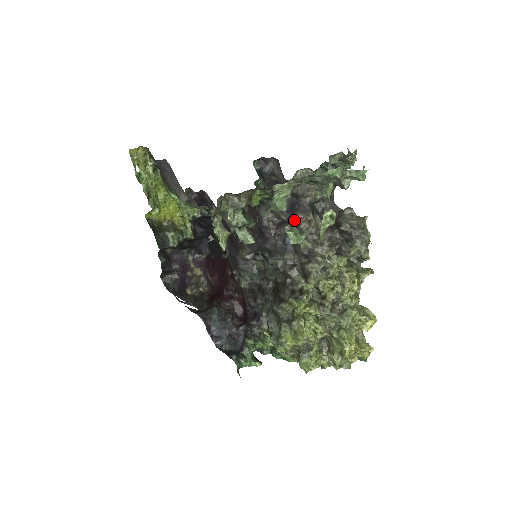
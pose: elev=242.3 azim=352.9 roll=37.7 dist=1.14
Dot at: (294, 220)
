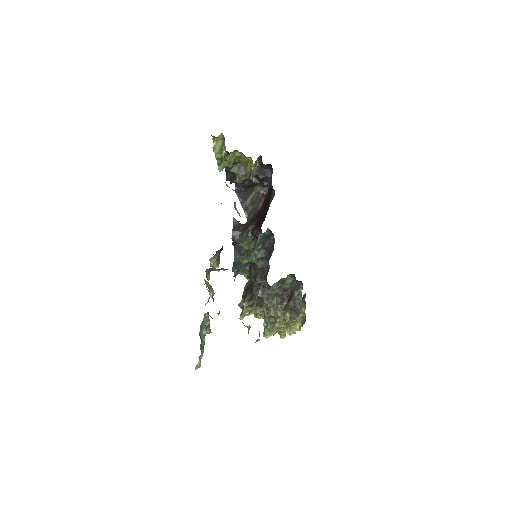
Dot at: occluded
